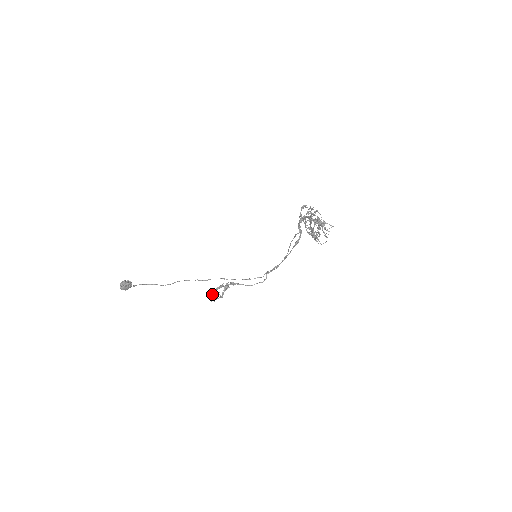
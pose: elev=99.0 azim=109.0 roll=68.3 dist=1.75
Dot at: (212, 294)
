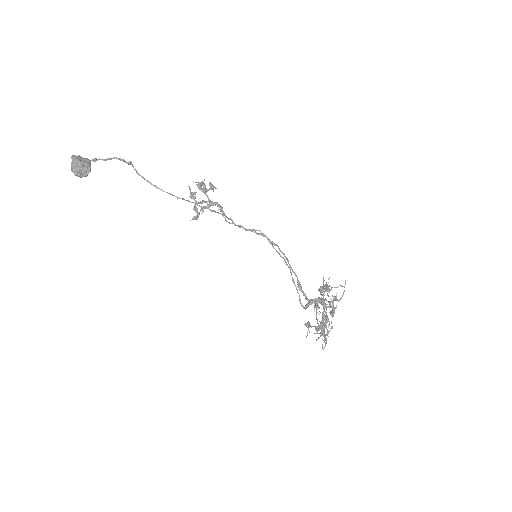
Dot at: (192, 197)
